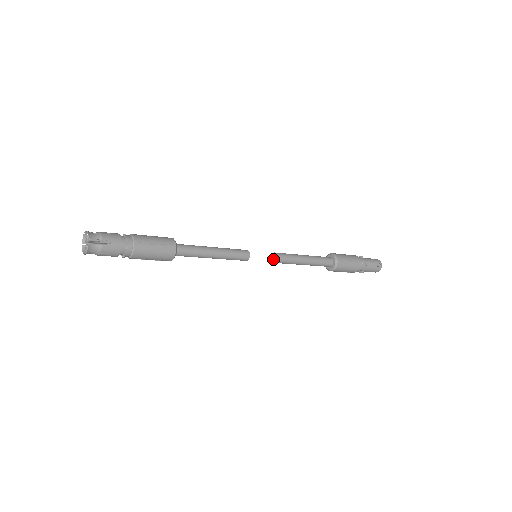
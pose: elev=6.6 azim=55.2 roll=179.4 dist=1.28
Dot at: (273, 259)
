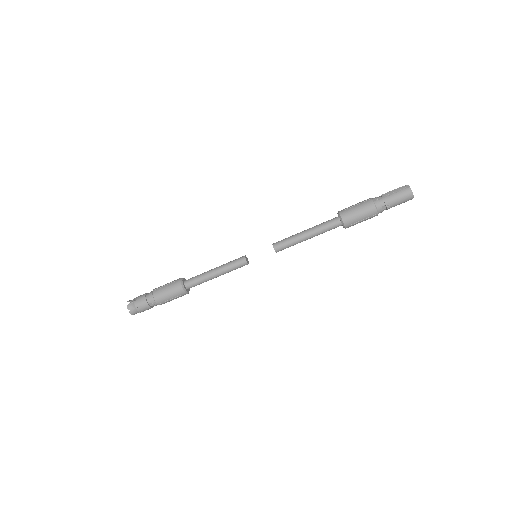
Dot at: (275, 250)
